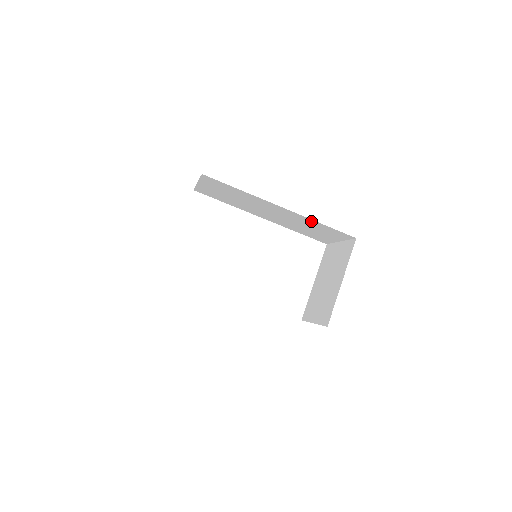
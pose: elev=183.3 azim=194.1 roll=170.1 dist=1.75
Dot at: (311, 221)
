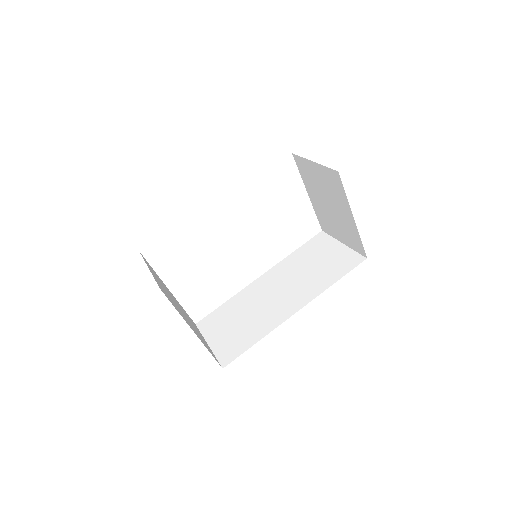
Dot at: occluded
